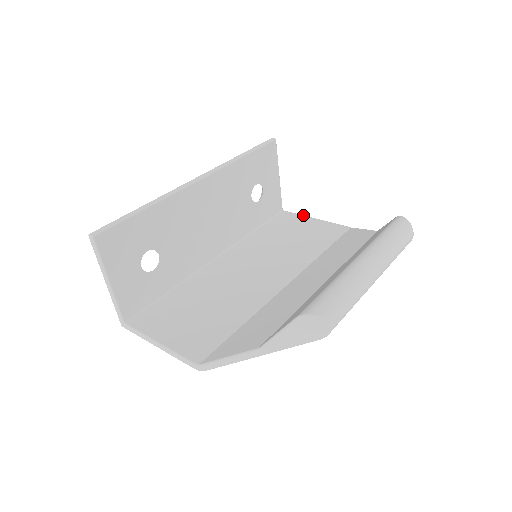
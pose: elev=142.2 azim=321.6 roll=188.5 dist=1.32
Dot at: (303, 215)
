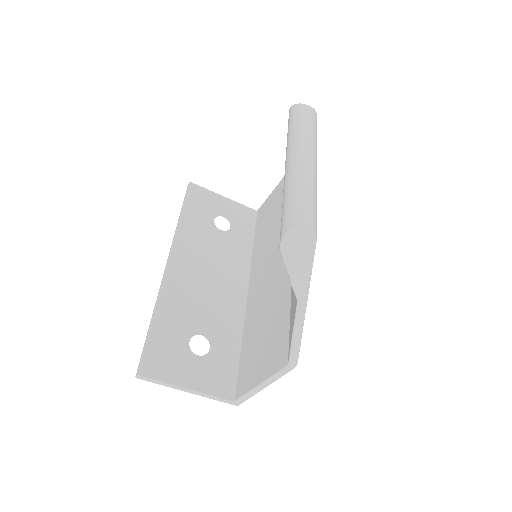
Dot at: (269, 196)
